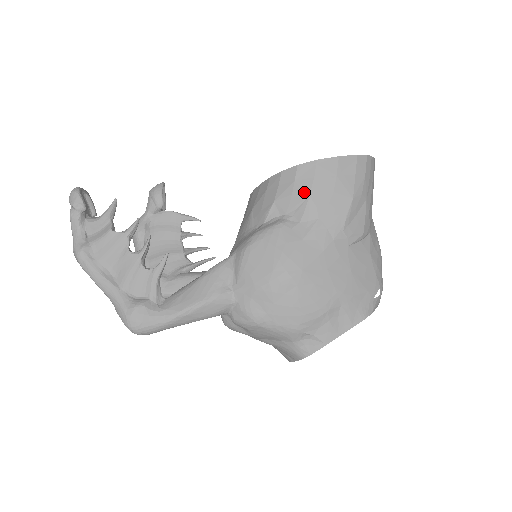
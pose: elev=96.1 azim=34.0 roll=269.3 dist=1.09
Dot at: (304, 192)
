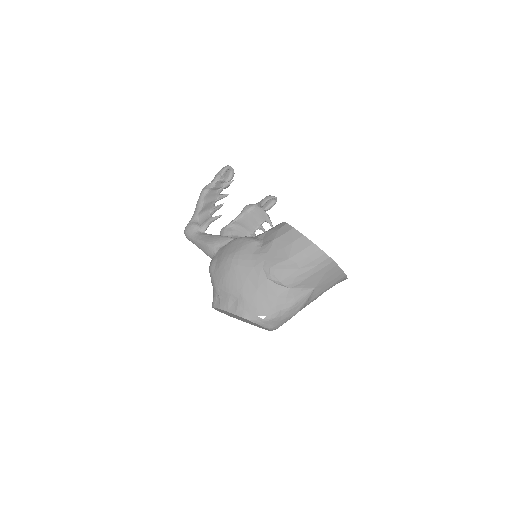
Dot at: (275, 236)
